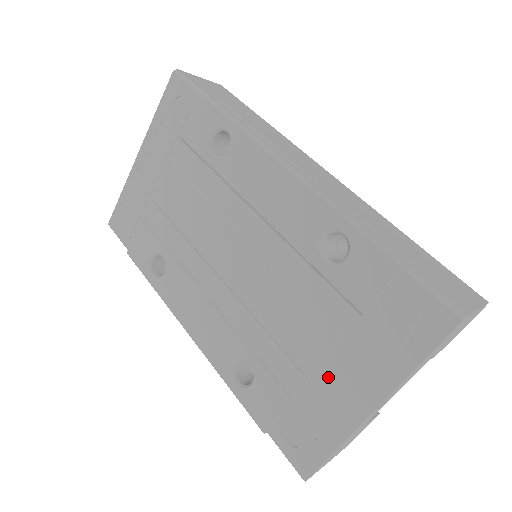
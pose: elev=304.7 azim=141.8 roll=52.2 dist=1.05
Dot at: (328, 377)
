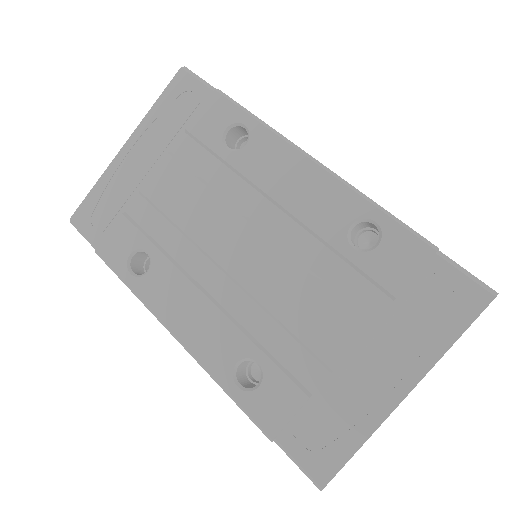
Dot at: (354, 367)
